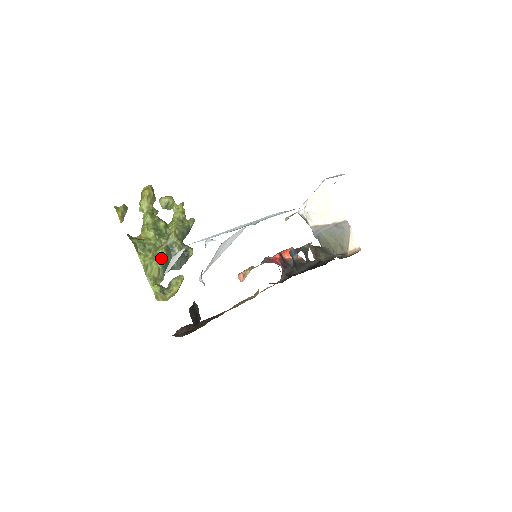
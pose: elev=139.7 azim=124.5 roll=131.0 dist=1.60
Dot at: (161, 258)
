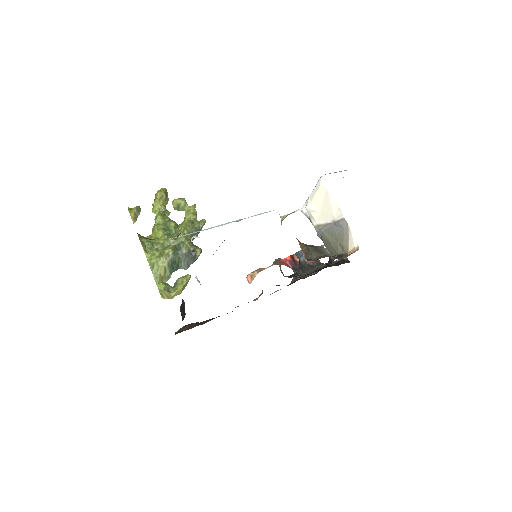
Dot at: (167, 257)
